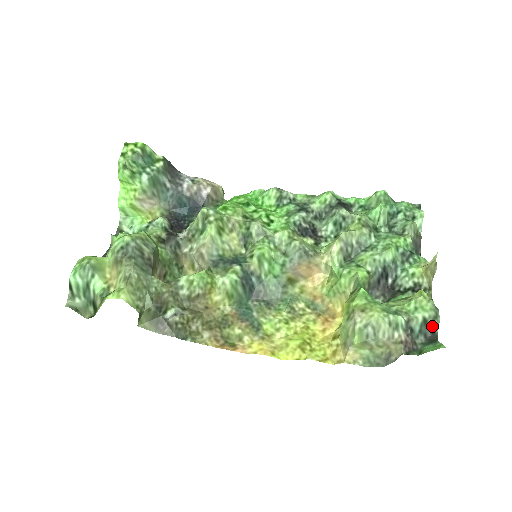
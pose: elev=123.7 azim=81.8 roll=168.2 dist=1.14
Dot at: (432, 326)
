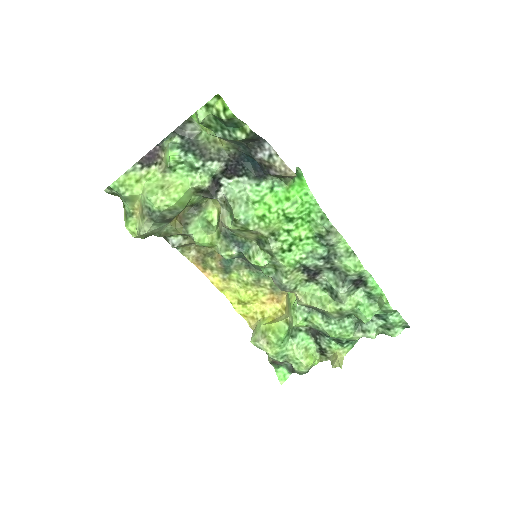
Dot at: (295, 371)
